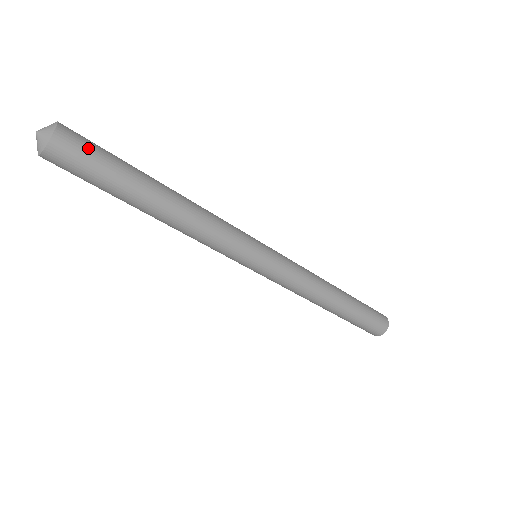
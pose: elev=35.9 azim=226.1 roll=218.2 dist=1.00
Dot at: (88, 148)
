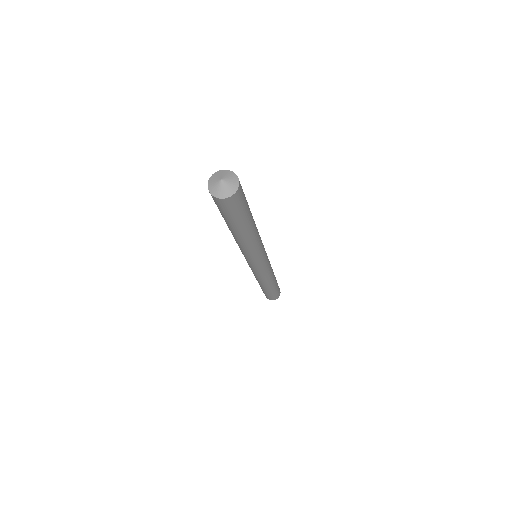
Dot at: (243, 192)
